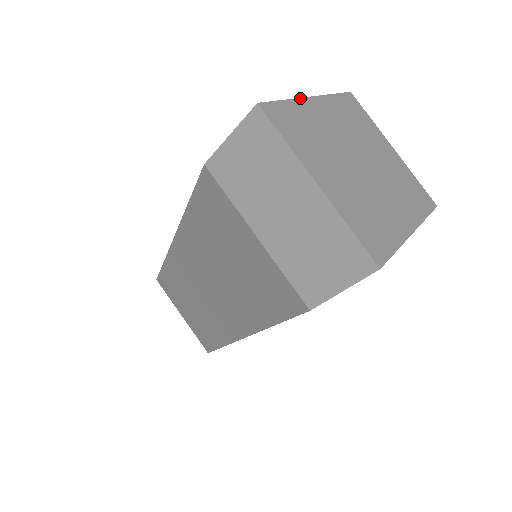
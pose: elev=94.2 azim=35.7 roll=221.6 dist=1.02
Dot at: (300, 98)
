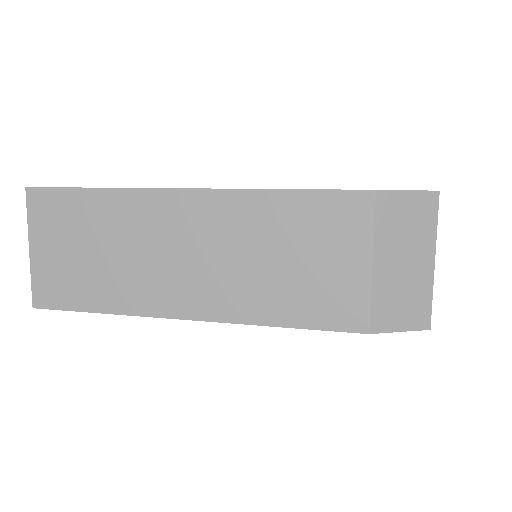
Dot at: occluded
